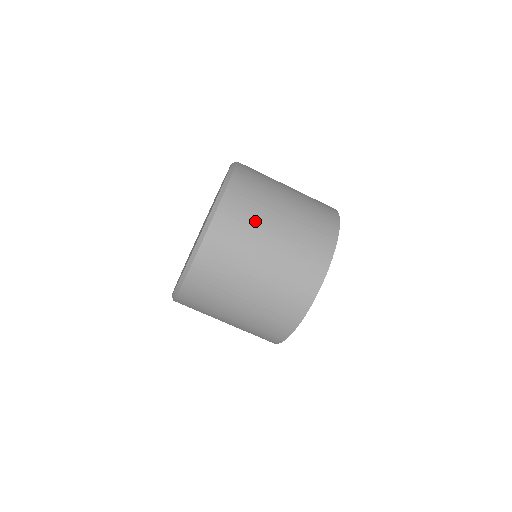
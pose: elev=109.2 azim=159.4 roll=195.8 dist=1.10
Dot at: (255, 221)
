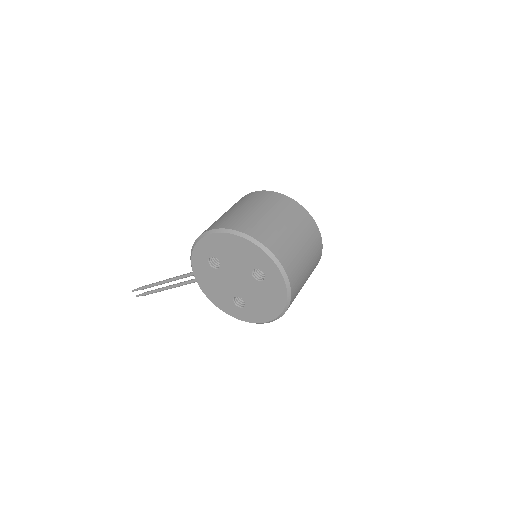
Dot at: (294, 252)
